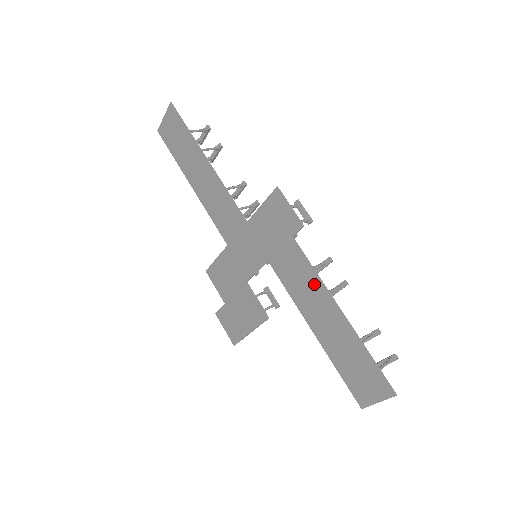
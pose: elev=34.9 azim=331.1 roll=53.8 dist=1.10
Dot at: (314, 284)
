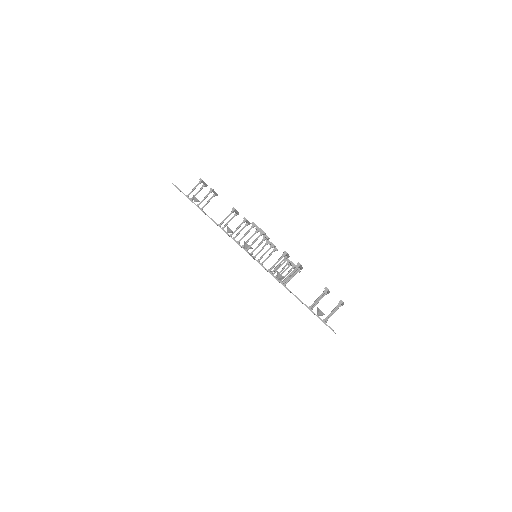
Dot at: occluded
